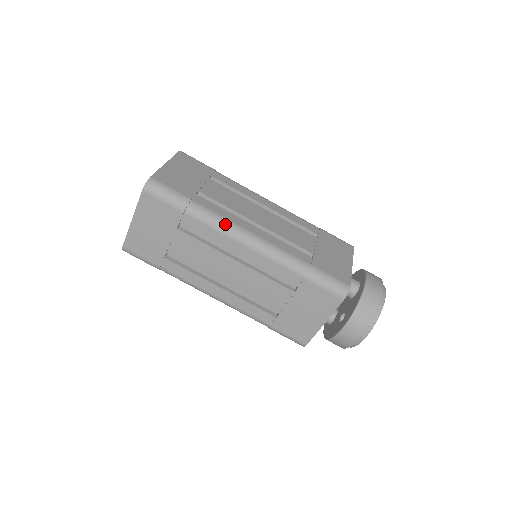
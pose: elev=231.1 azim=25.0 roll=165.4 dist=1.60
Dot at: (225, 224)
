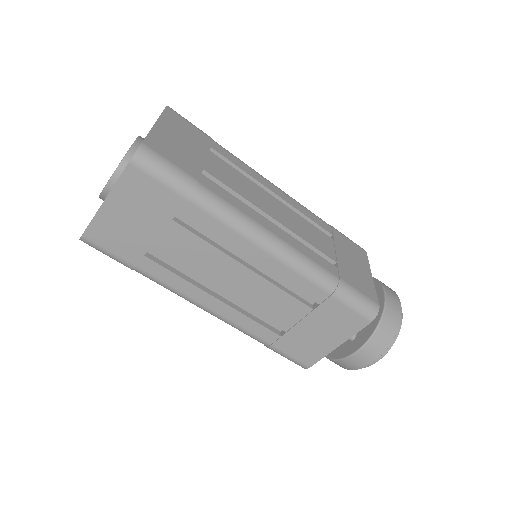
Dot at: (242, 220)
